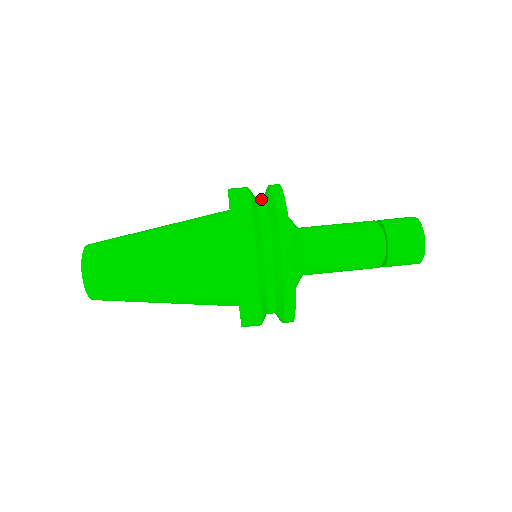
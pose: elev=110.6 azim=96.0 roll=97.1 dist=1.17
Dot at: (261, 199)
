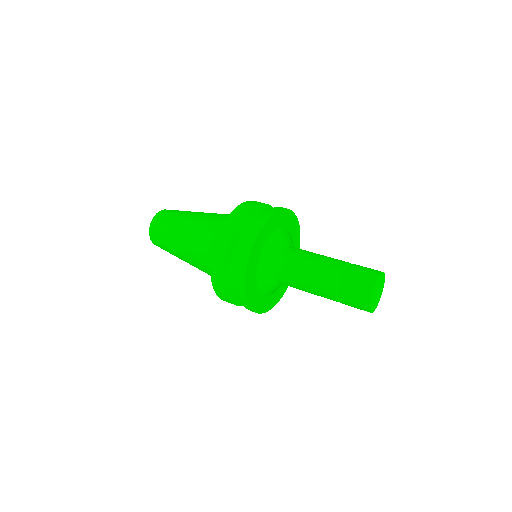
Dot at: occluded
